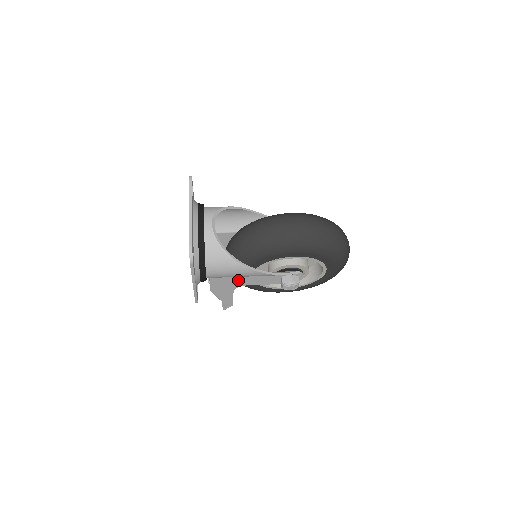
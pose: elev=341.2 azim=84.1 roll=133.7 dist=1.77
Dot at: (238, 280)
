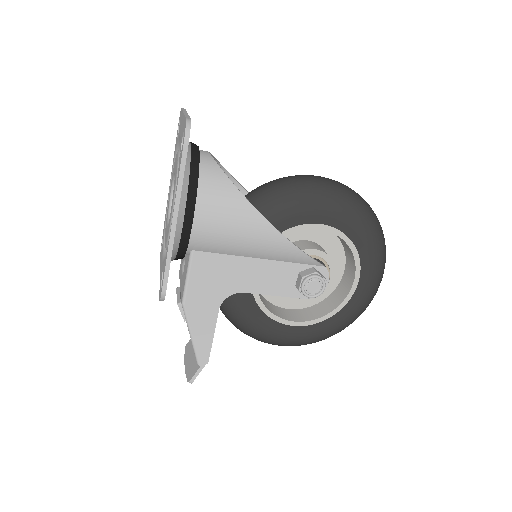
Dot at: (232, 272)
